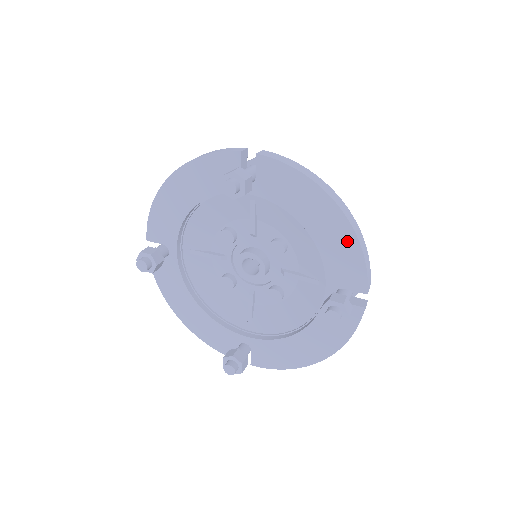
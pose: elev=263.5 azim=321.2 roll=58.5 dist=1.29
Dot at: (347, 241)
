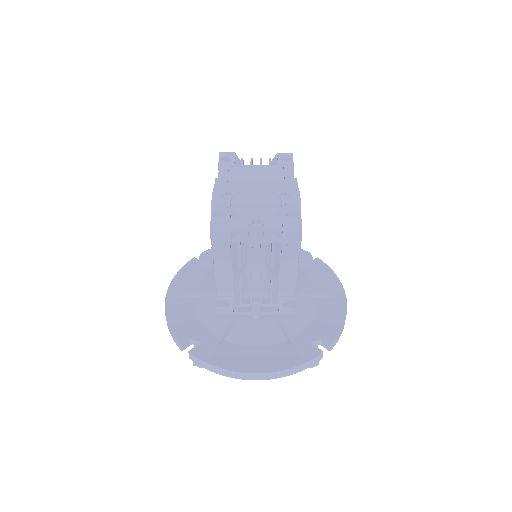
Dot at: occluded
